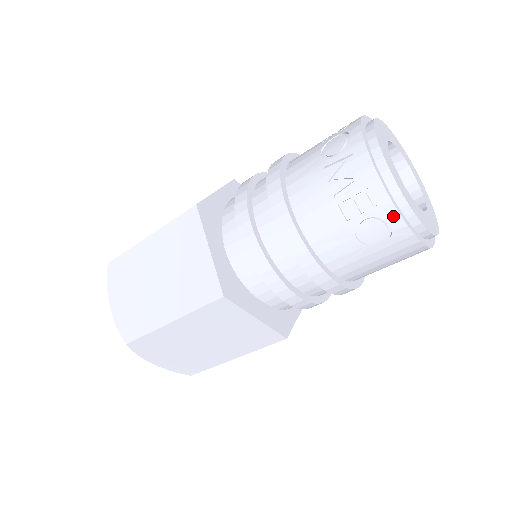
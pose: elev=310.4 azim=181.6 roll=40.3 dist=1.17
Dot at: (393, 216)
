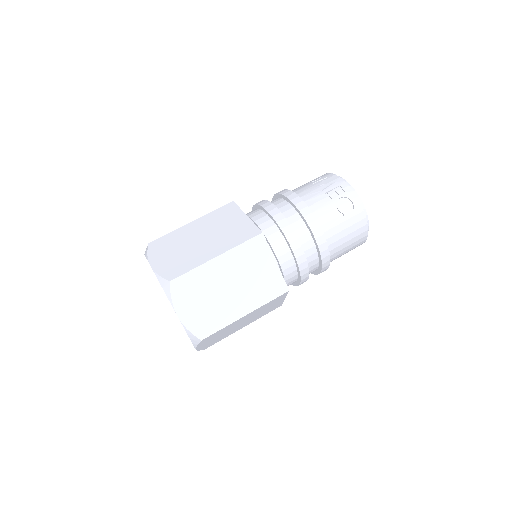
Dot at: (354, 198)
